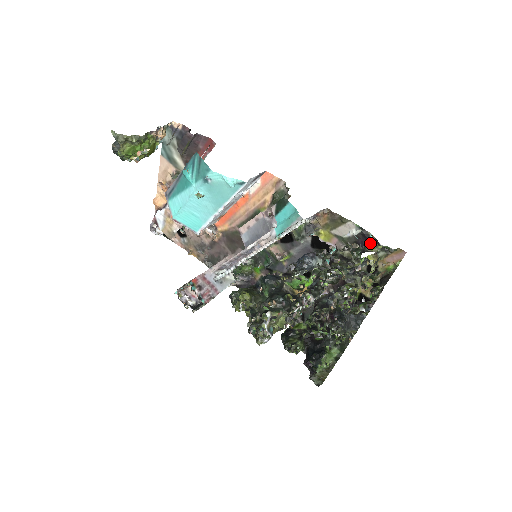
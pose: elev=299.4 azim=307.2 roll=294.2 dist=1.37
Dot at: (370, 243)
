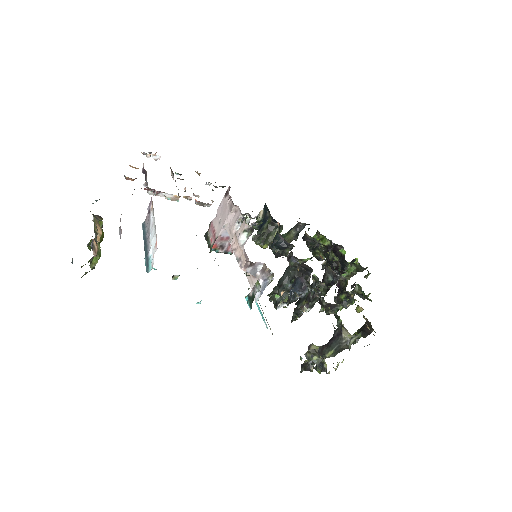
Dot at: (346, 329)
